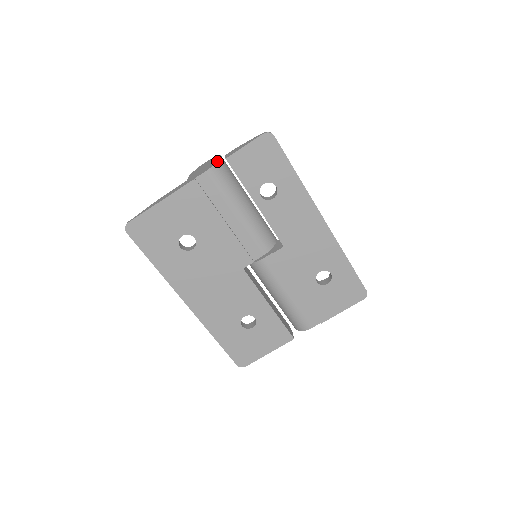
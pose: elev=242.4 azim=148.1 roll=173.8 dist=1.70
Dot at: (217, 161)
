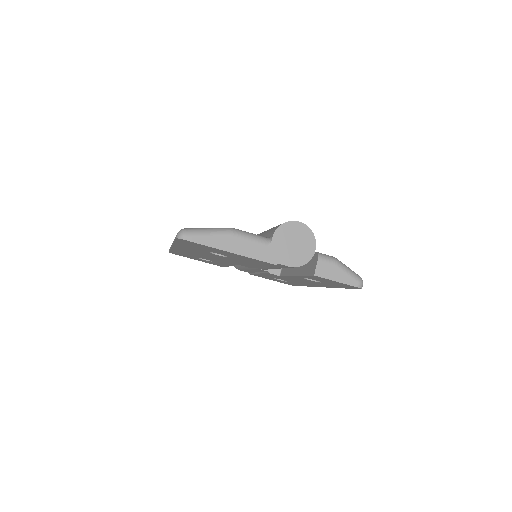
Dot at: (307, 262)
